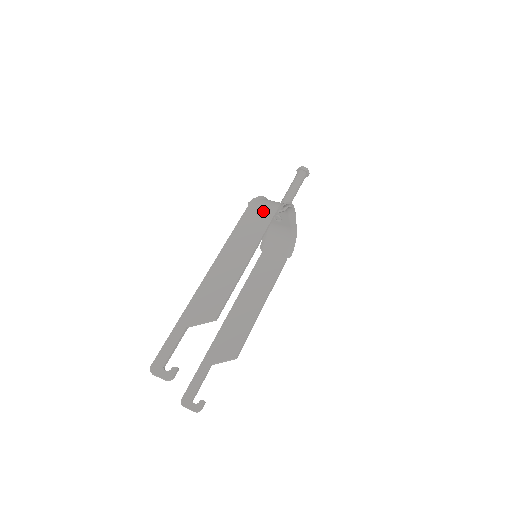
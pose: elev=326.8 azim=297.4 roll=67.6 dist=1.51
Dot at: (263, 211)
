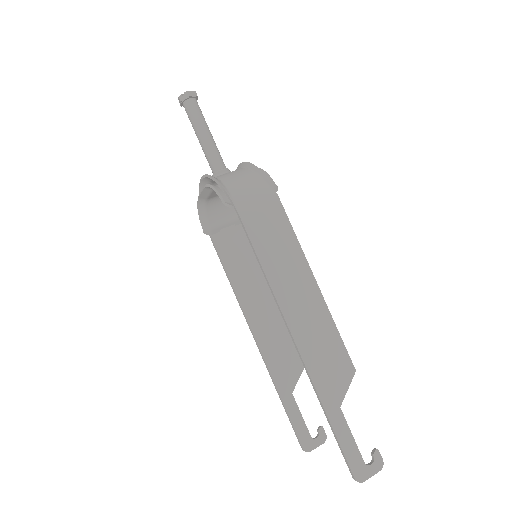
Dot at: (263, 205)
